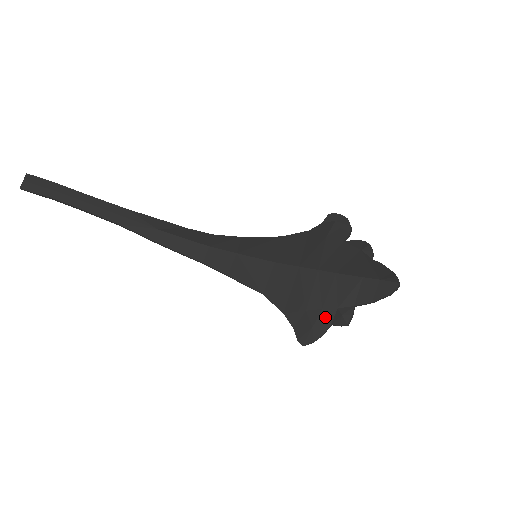
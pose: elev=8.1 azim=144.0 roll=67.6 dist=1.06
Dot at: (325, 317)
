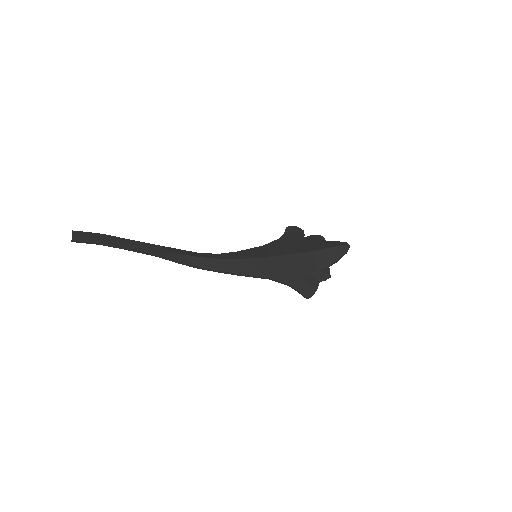
Dot at: (315, 278)
